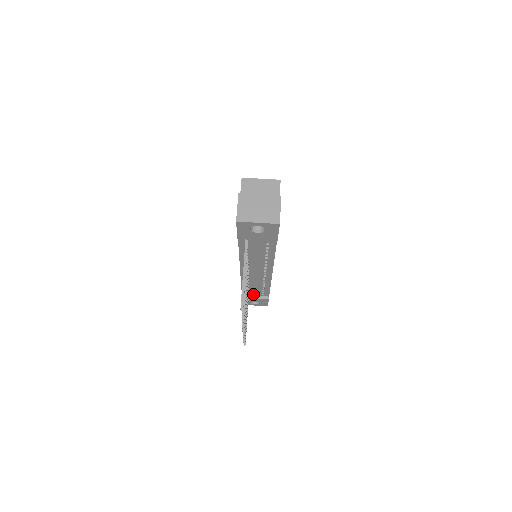
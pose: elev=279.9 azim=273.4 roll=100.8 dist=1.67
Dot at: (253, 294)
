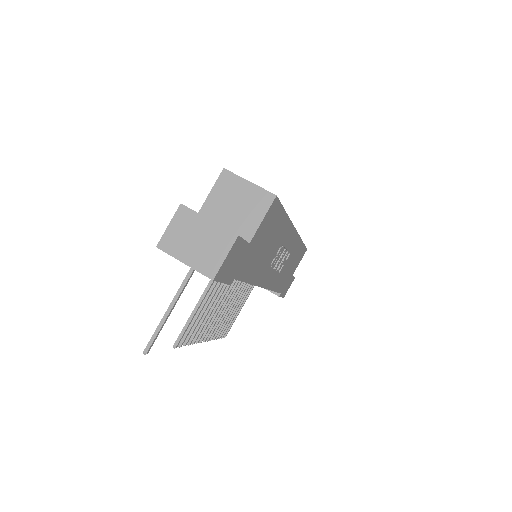
Dot at: occluded
